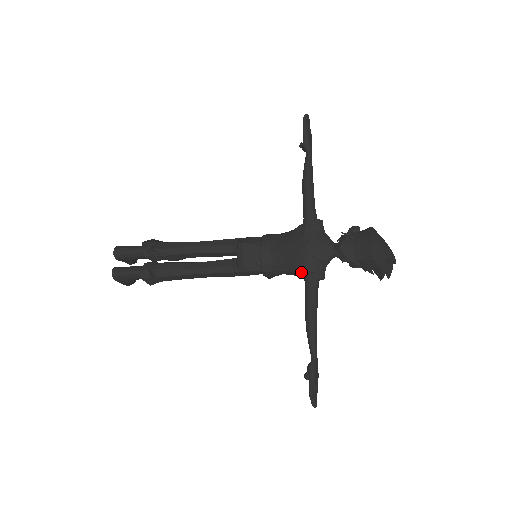
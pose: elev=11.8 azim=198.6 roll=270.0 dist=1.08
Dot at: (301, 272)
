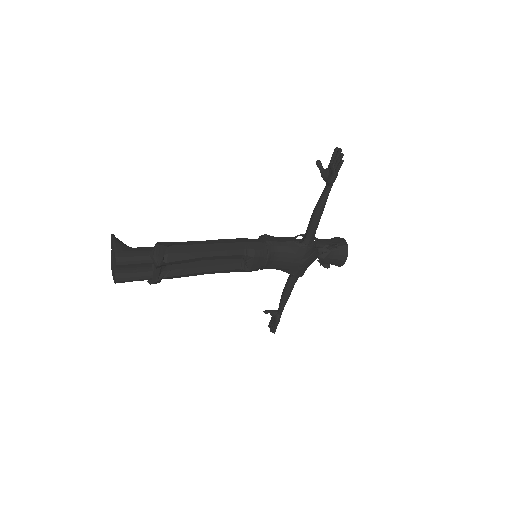
Dot at: (292, 274)
